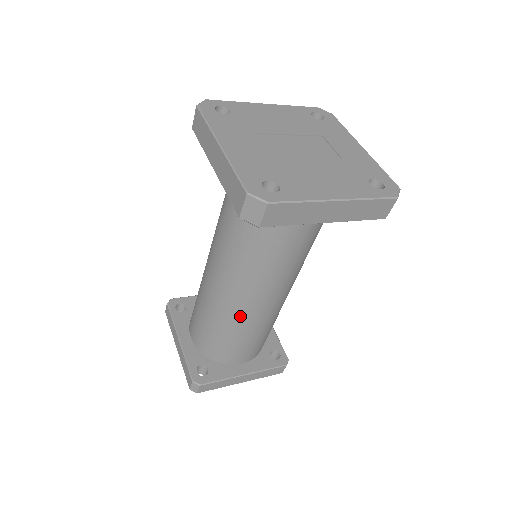
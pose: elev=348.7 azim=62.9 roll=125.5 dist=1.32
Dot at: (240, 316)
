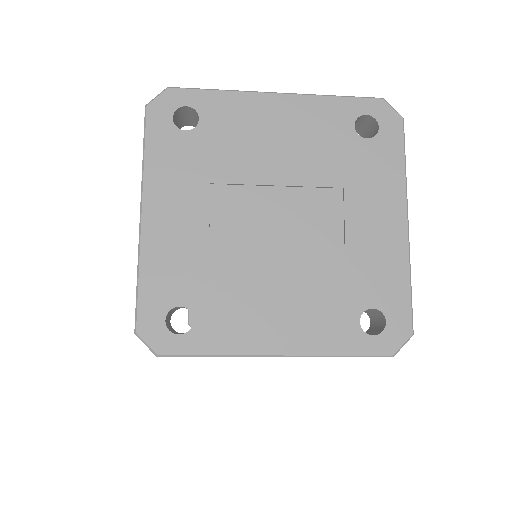
Dot at: occluded
